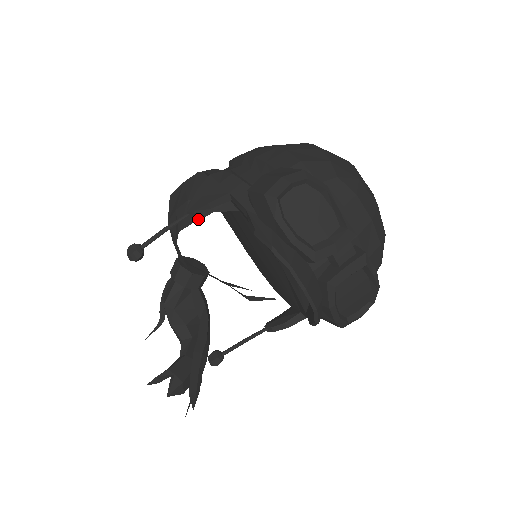
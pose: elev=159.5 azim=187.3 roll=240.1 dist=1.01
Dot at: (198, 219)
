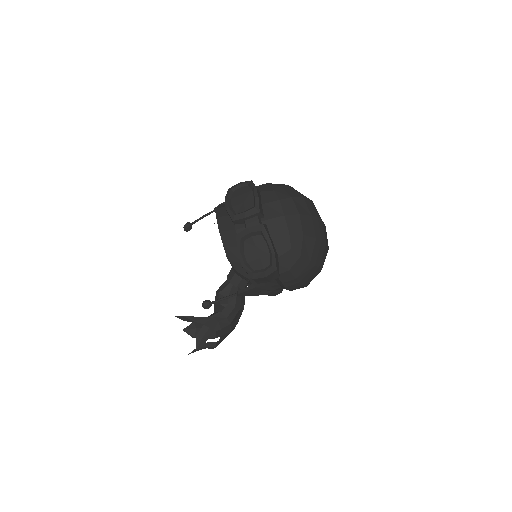
Dot at: occluded
